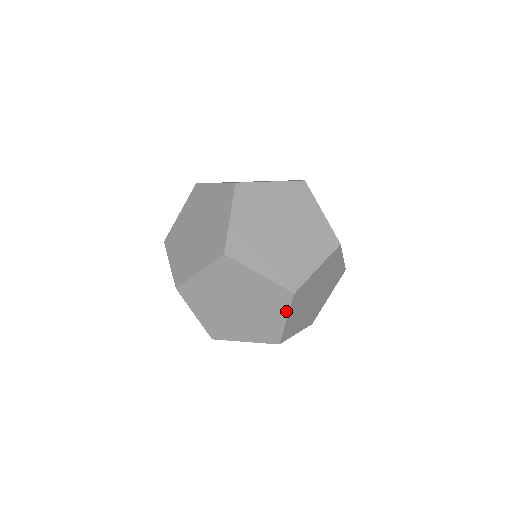
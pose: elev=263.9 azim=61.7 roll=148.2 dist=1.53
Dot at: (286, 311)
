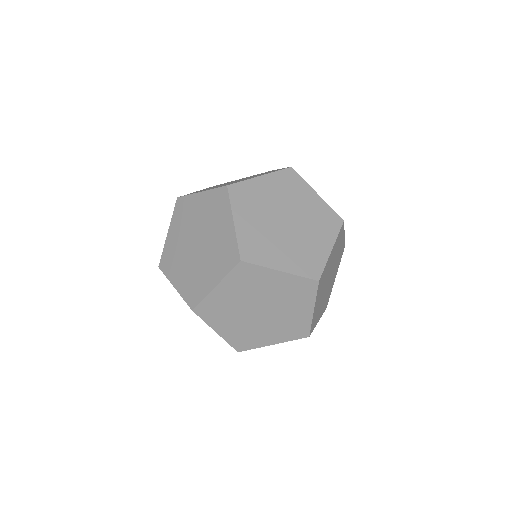
Dot at: (229, 211)
